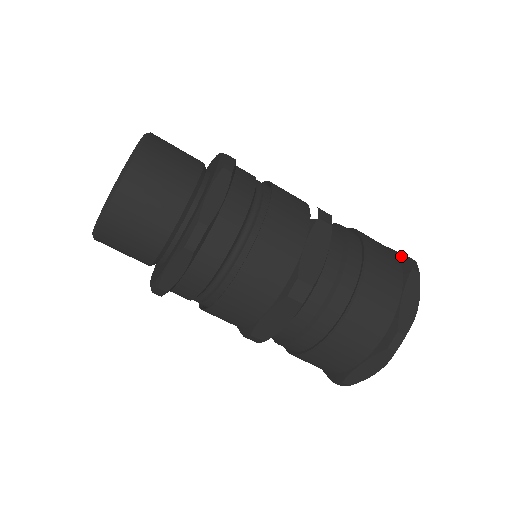
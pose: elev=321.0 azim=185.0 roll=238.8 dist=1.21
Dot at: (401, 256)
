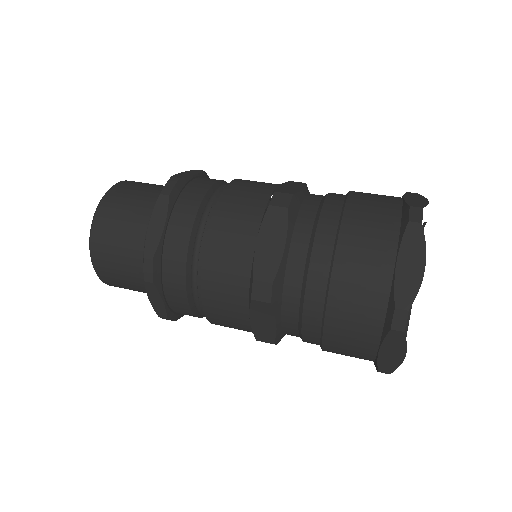
Dot at: (404, 207)
